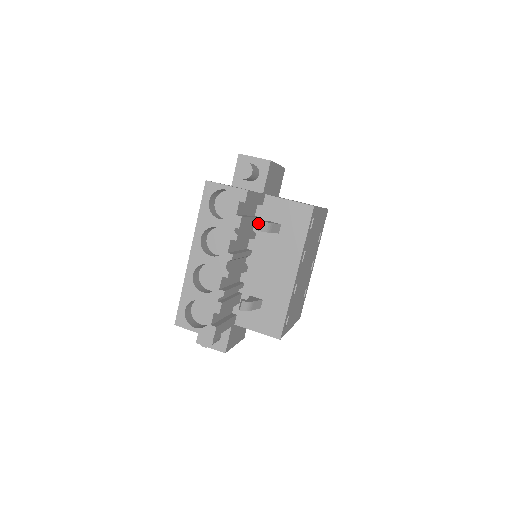
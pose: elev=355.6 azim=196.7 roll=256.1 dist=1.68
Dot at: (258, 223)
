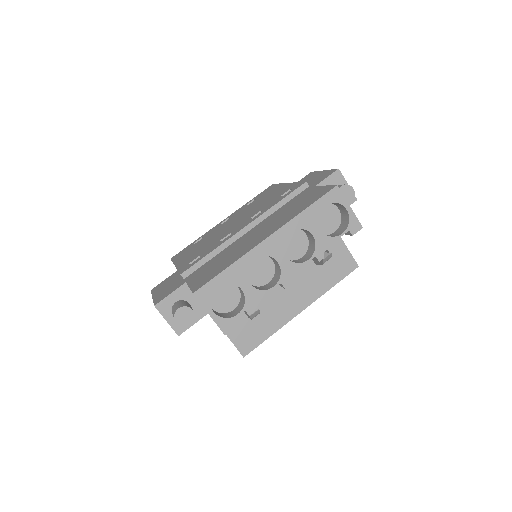
Dot at: occluded
